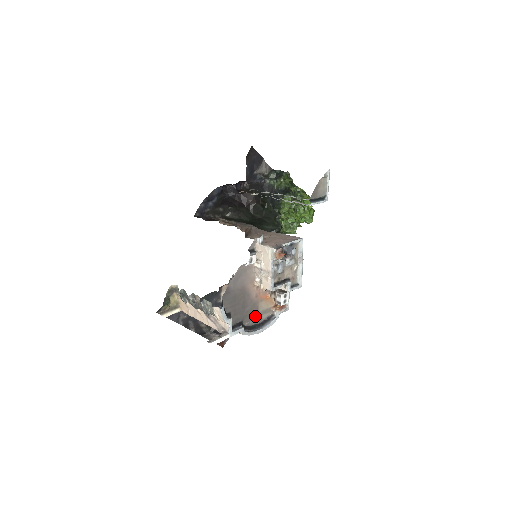
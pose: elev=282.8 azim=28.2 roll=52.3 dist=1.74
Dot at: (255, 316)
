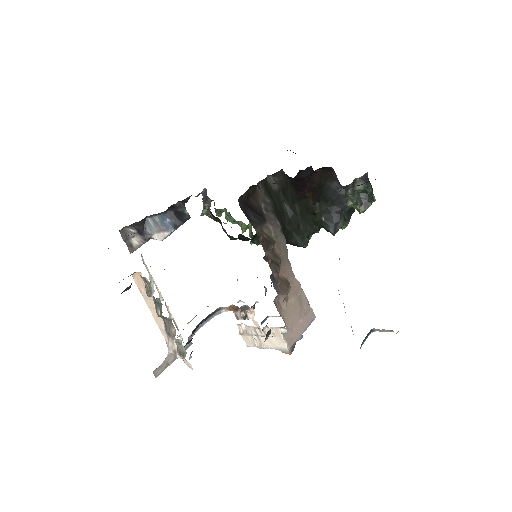
Dot at: occluded
